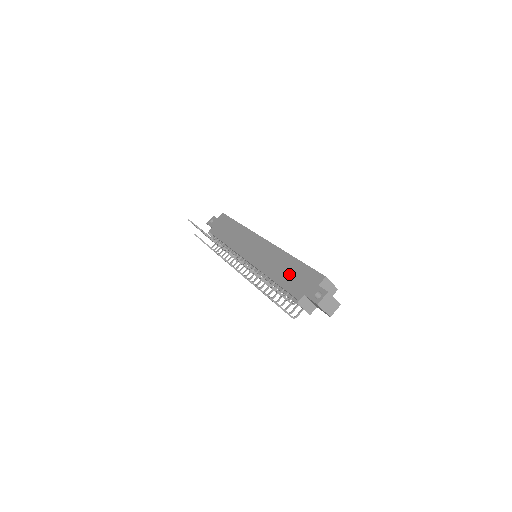
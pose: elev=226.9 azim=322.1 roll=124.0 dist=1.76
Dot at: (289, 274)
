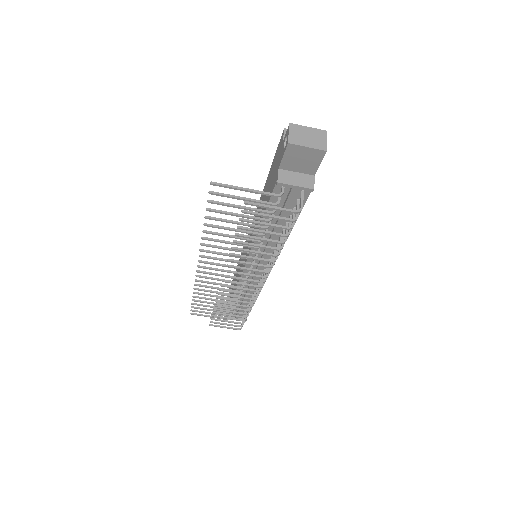
Dot at: occluded
